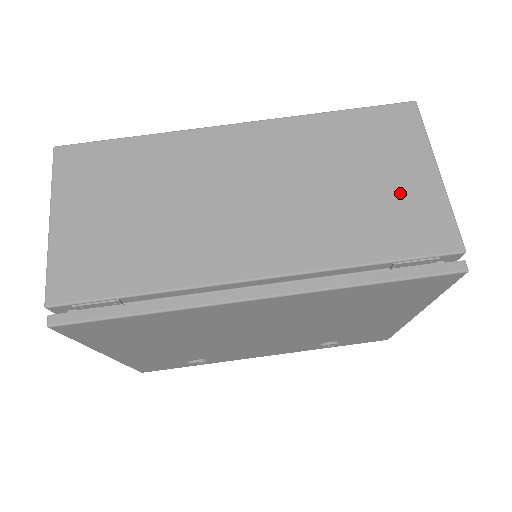
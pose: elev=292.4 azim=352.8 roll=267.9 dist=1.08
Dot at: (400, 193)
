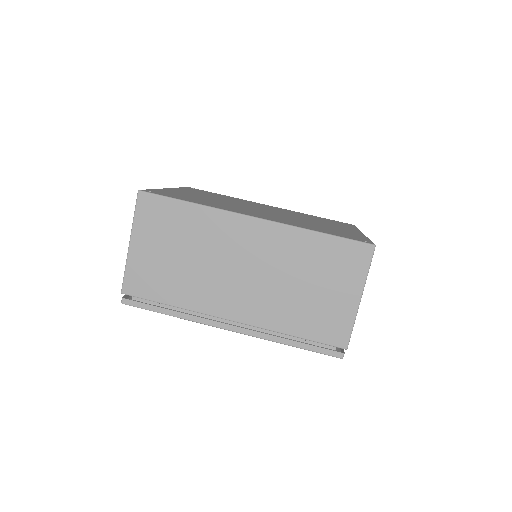
Dot at: (331, 304)
